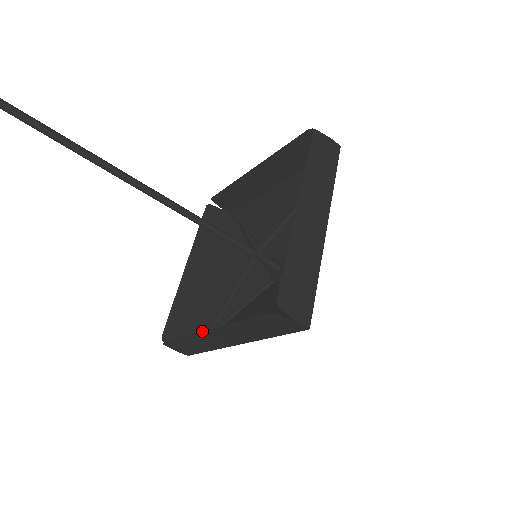
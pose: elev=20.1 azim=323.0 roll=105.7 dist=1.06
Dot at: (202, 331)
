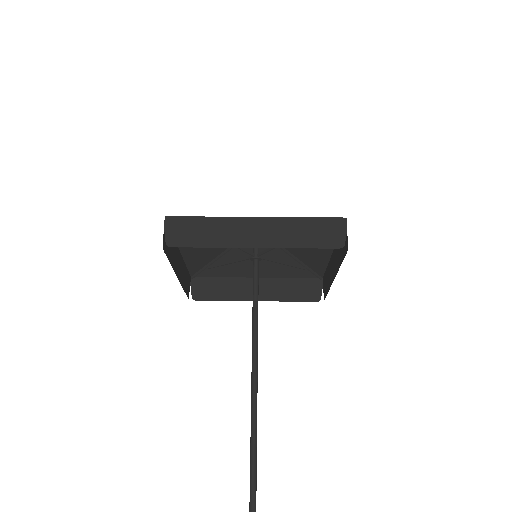
Dot at: occluded
